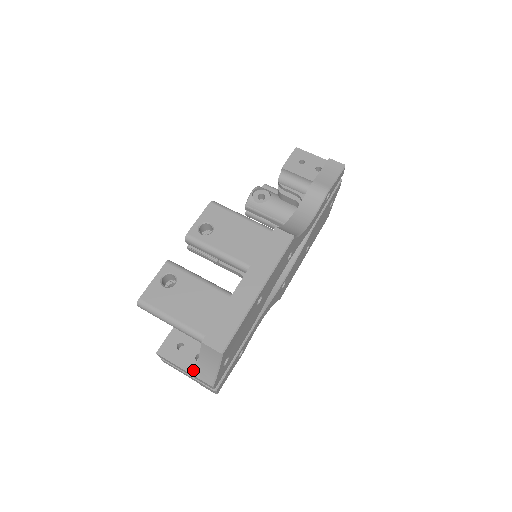
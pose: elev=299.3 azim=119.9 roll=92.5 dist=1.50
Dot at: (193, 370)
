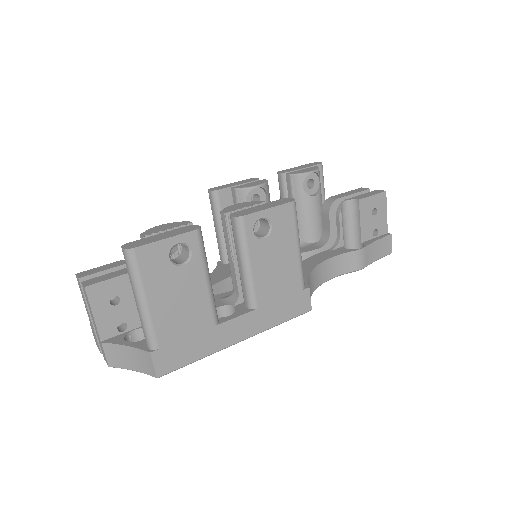
Dot at: (106, 336)
